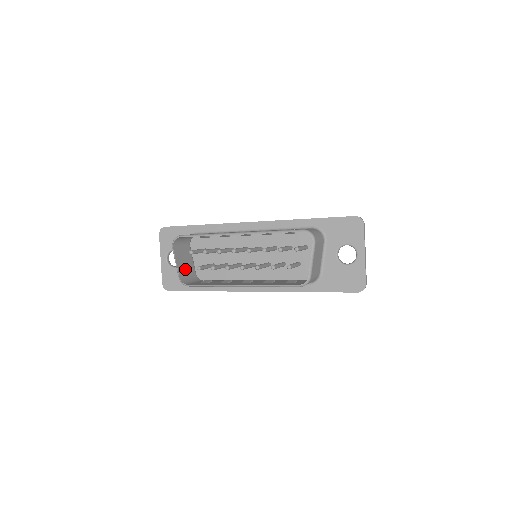
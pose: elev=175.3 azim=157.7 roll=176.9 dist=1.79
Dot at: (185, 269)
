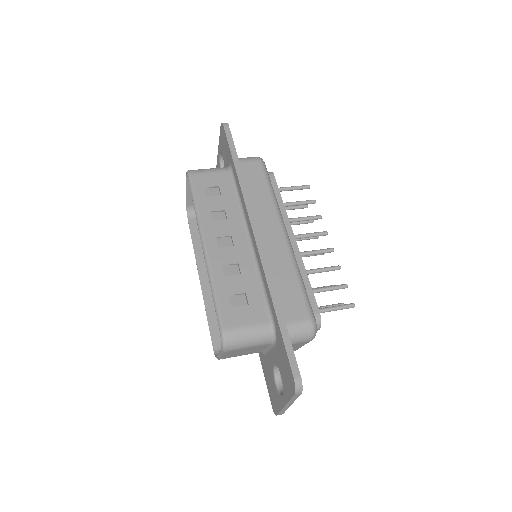
Dot at: occluded
